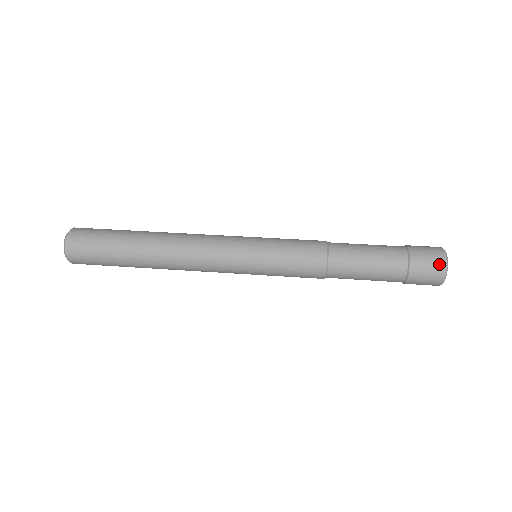
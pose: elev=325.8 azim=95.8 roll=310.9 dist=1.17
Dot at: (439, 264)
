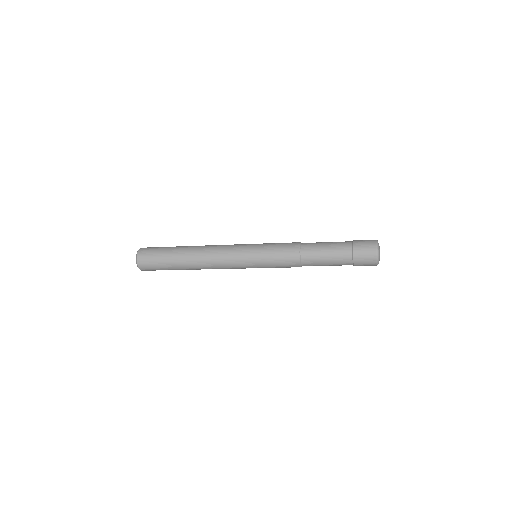
Dot at: (372, 244)
